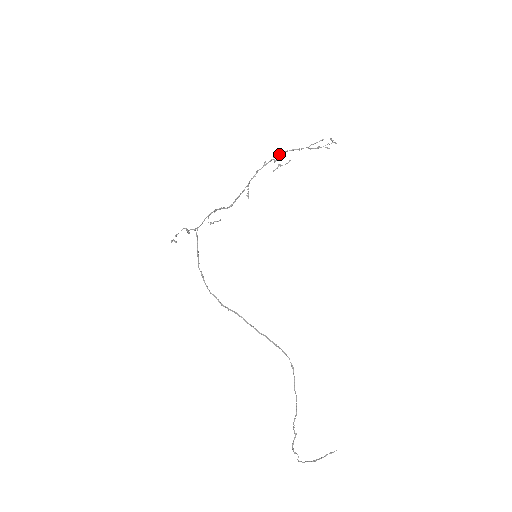
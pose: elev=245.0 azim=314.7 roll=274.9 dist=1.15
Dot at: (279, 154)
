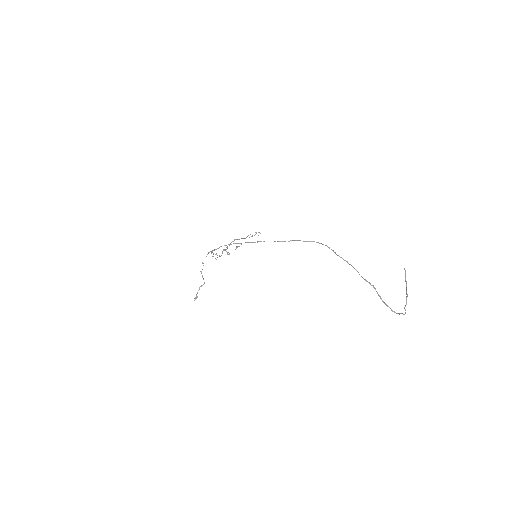
Dot at: occluded
